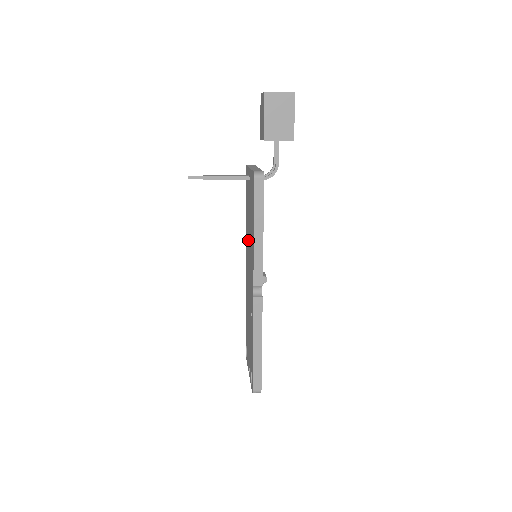
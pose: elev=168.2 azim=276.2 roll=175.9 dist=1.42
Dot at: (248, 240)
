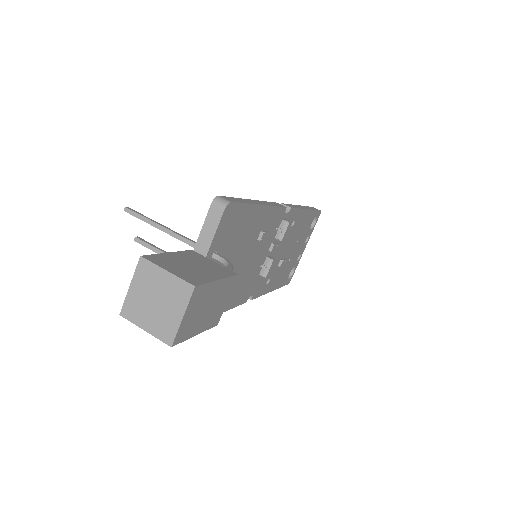
Dot at: occluded
